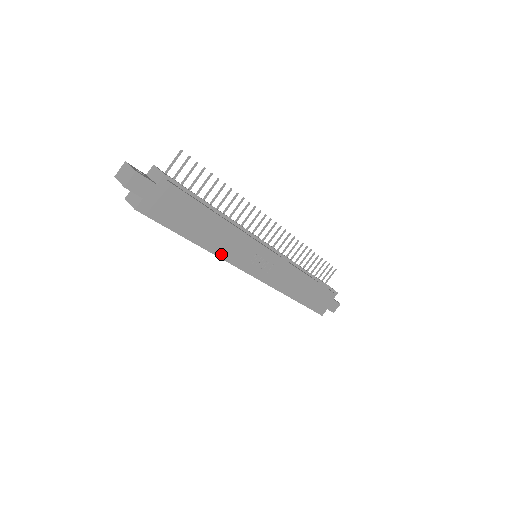
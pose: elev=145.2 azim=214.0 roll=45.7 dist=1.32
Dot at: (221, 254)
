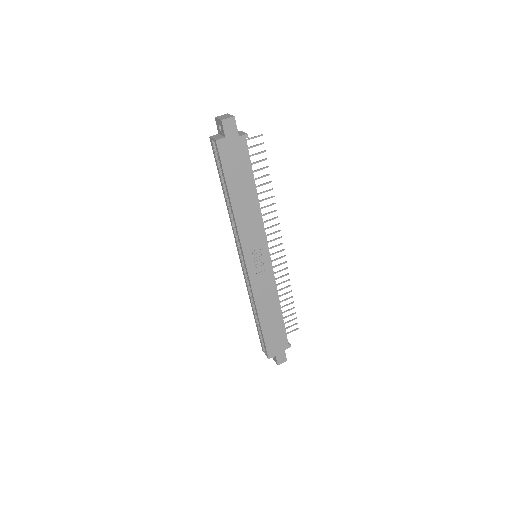
Dot at: (239, 226)
